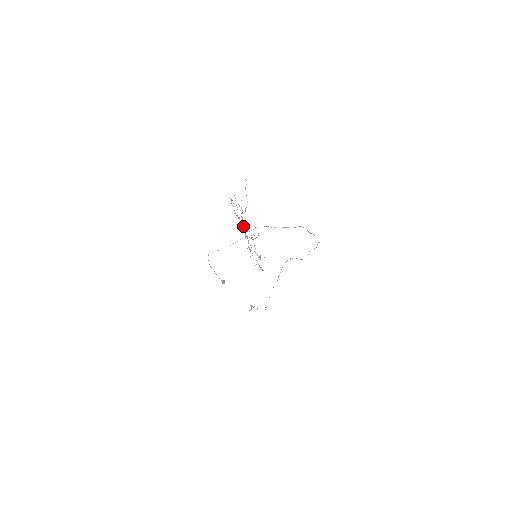
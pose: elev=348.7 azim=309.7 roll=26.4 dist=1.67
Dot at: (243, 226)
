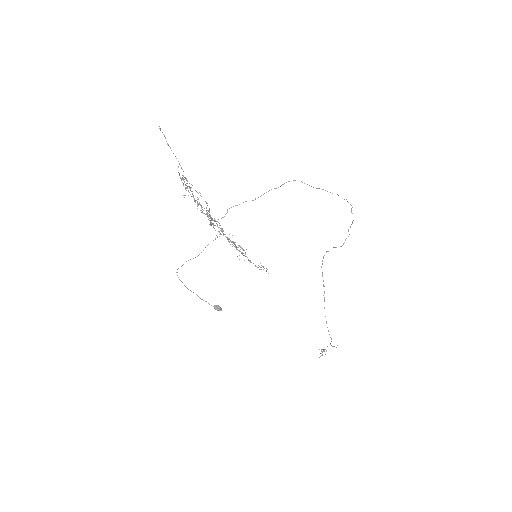
Dot at: occluded
